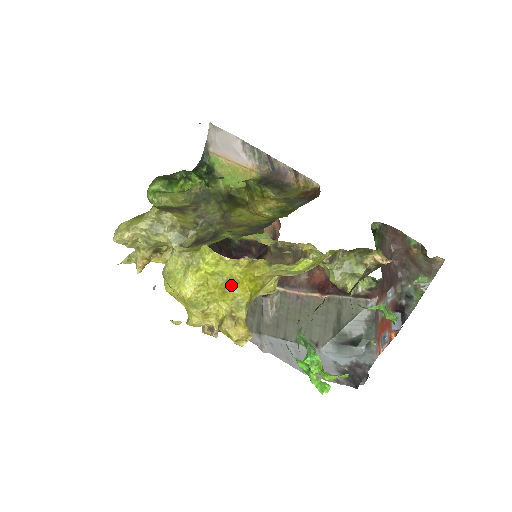
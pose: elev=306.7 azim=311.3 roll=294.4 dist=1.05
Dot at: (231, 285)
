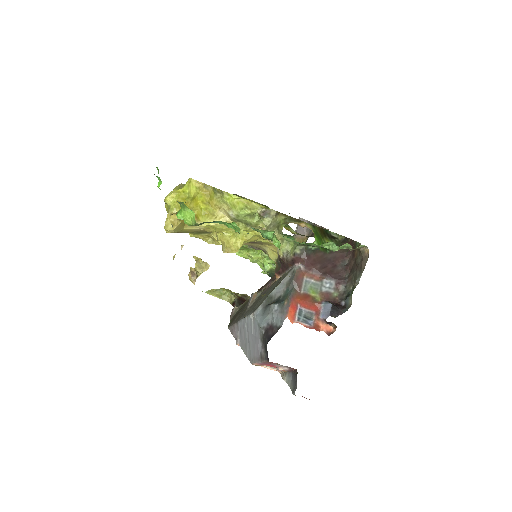
Dot at: (191, 202)
